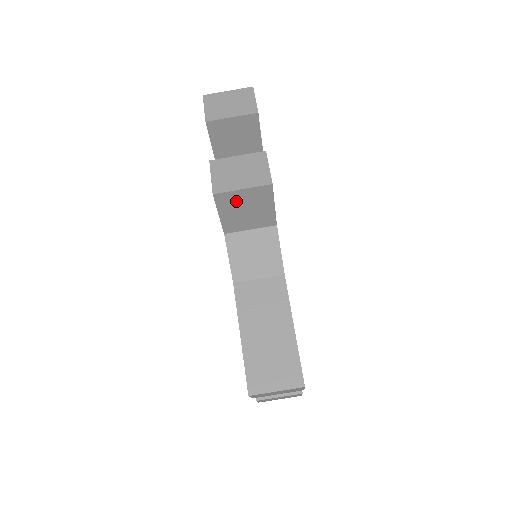
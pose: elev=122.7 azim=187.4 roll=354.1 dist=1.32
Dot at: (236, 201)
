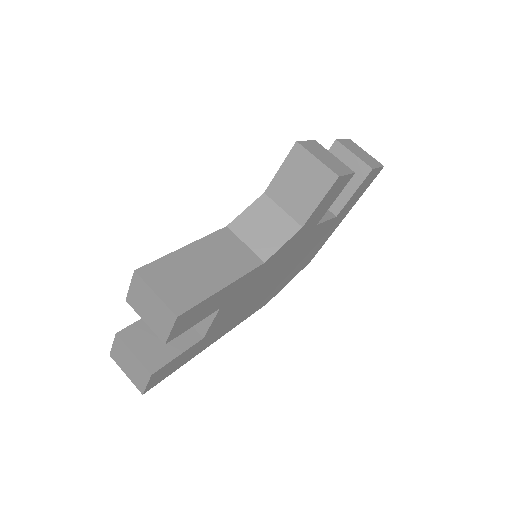
Dot at: (303, 166)
